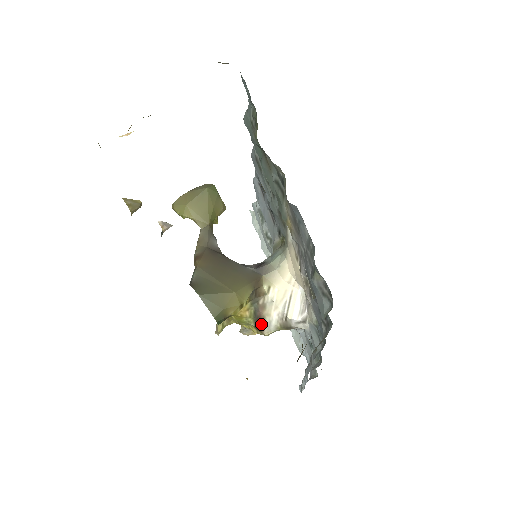
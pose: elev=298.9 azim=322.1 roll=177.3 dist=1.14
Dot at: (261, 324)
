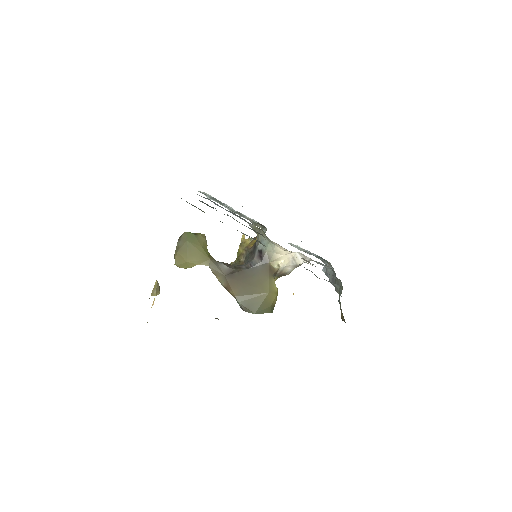
Dot at: (284, 275)
